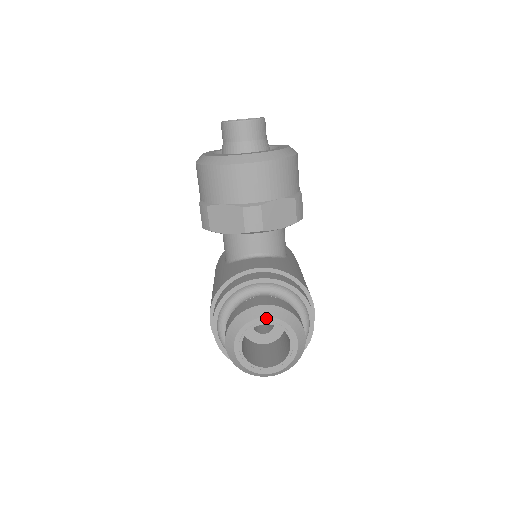
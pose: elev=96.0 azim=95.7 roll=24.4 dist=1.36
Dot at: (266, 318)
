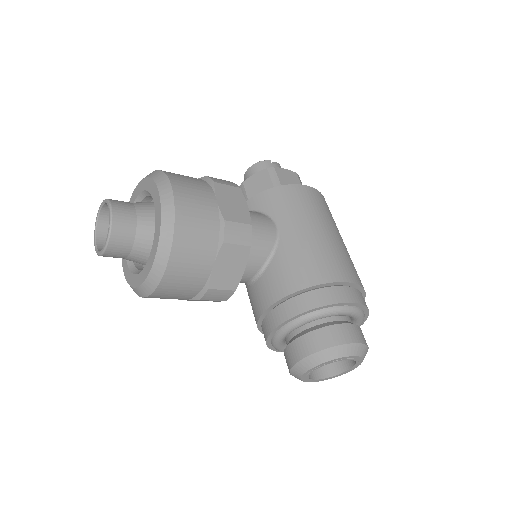
Dot at: (310, 370)
